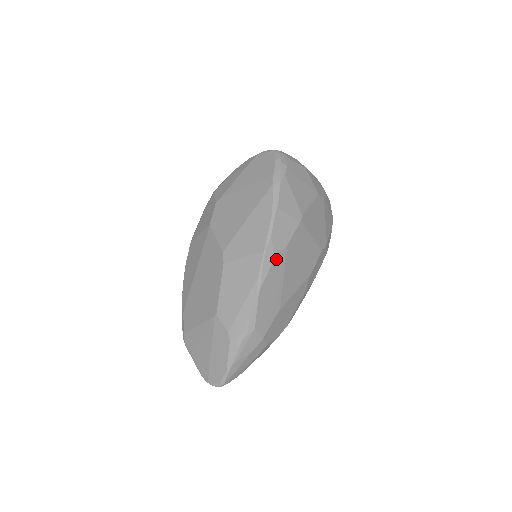
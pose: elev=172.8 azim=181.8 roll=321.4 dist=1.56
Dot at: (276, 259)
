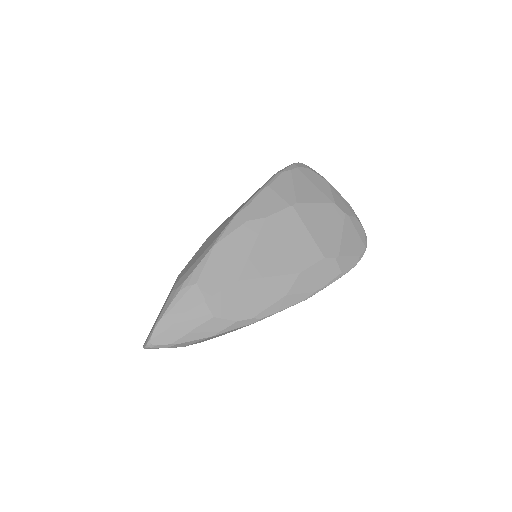
Dot at: (247, 225)
